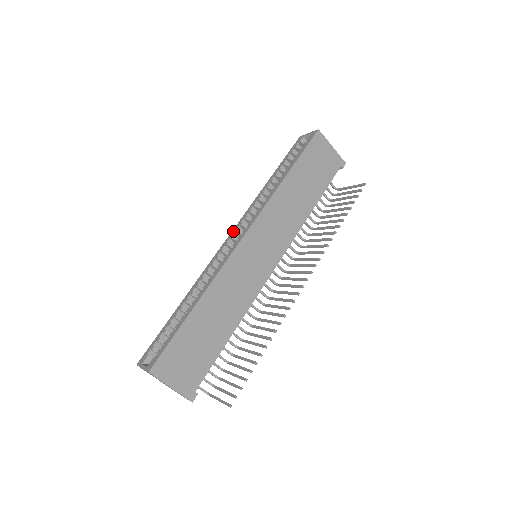
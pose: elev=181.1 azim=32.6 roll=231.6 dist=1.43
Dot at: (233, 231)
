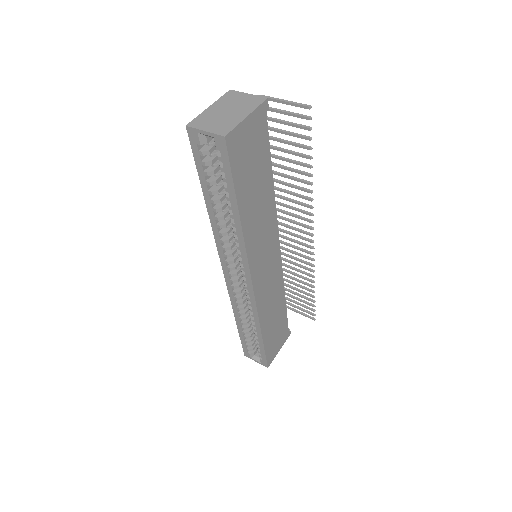
Dot at: (224, 269)
